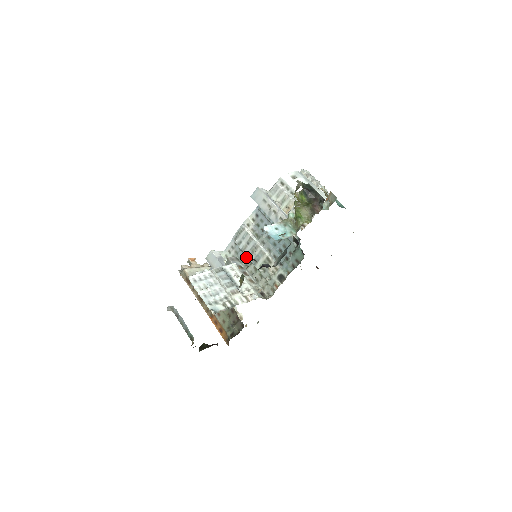
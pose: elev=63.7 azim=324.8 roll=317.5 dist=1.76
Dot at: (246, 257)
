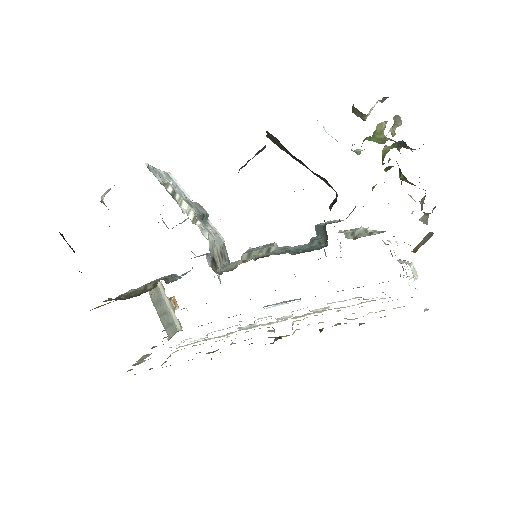
Dot at: occluded
